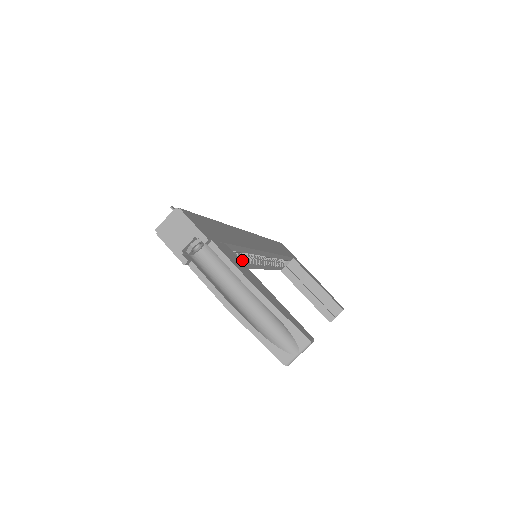
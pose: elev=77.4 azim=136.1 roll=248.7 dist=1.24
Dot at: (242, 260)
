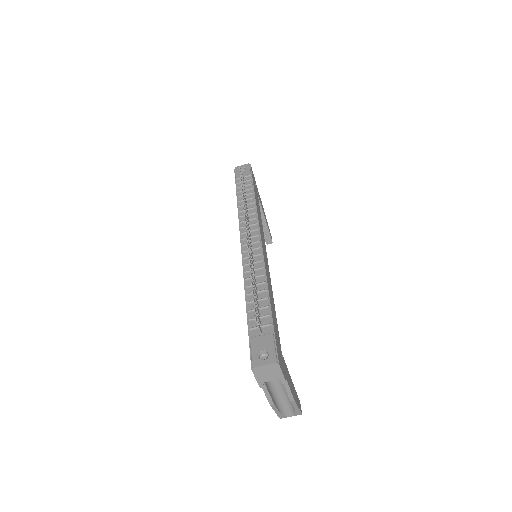
Dot at: occluded
